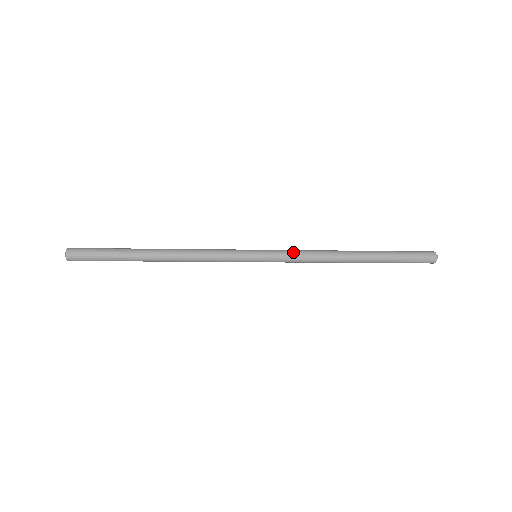
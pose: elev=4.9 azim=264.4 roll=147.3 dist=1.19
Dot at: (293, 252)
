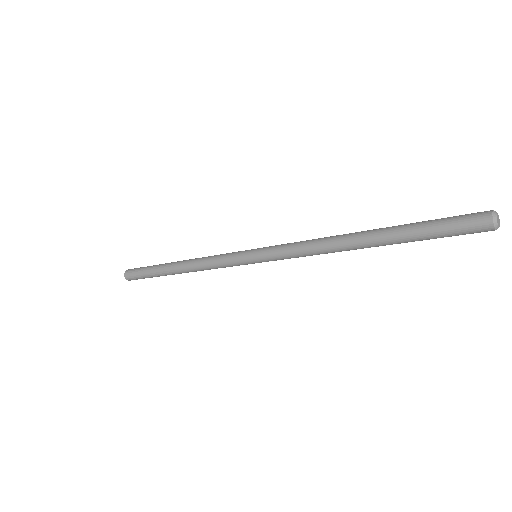
Dot at: (287, 246)
